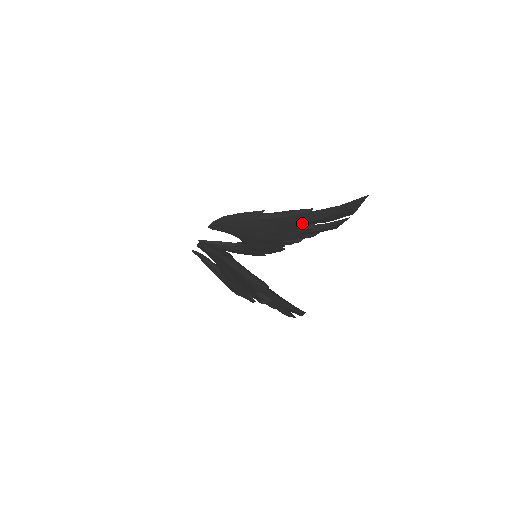
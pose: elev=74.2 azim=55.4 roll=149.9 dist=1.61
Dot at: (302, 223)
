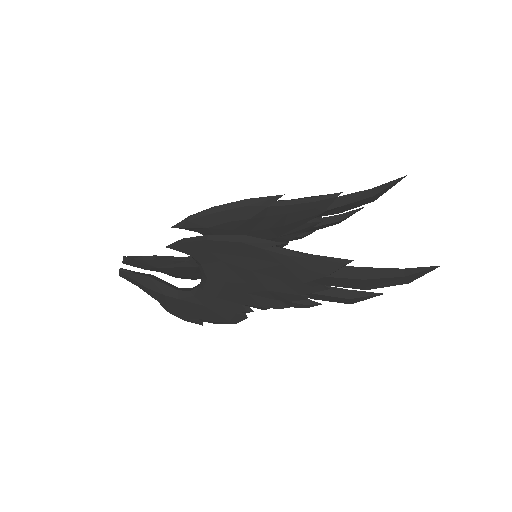
Dot at: (320, 212)
